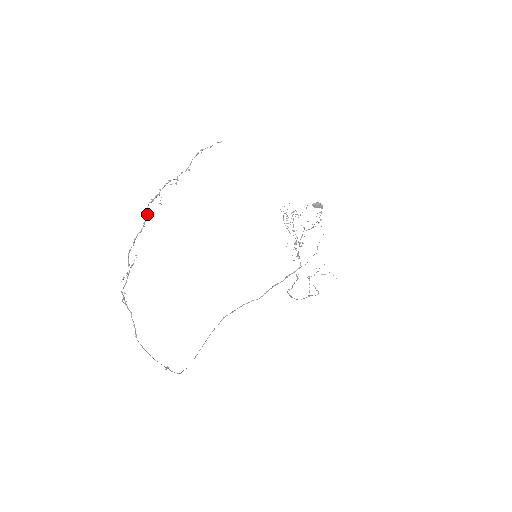
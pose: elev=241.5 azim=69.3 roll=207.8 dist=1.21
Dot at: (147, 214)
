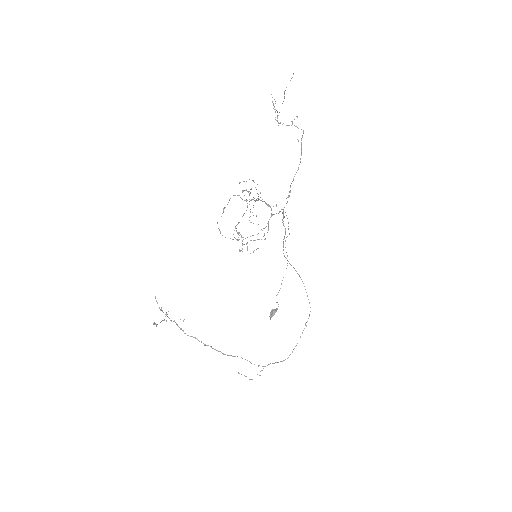
Dot at: (195, 338)
